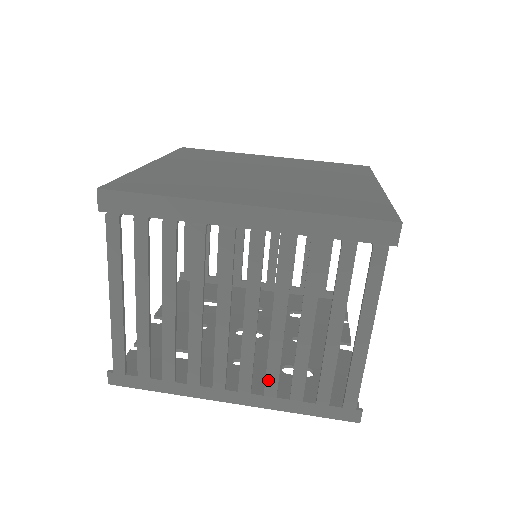
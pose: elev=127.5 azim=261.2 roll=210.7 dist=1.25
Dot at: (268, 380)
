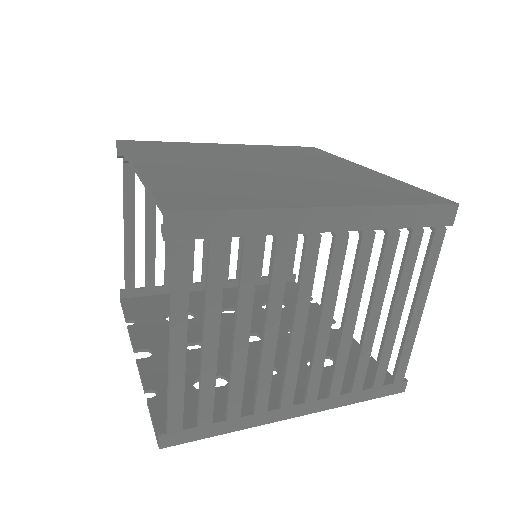
Dot at: (334, 381)
